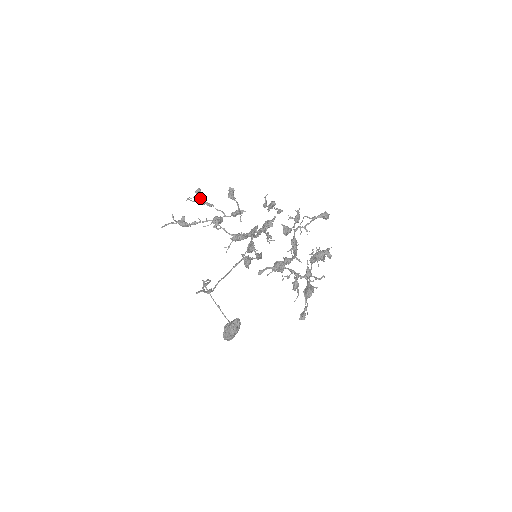
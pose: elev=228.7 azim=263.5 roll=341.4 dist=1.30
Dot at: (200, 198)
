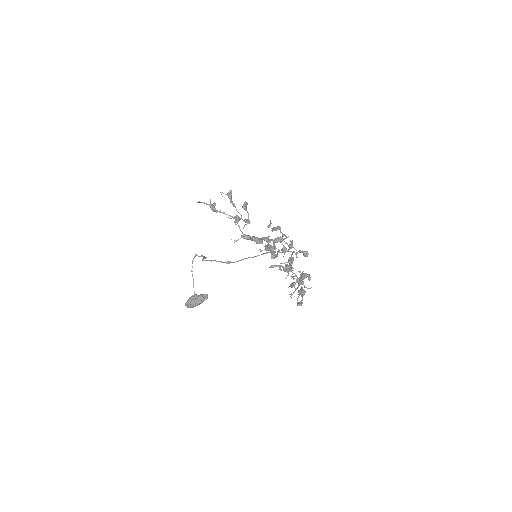
Dot at: (231, 197)
